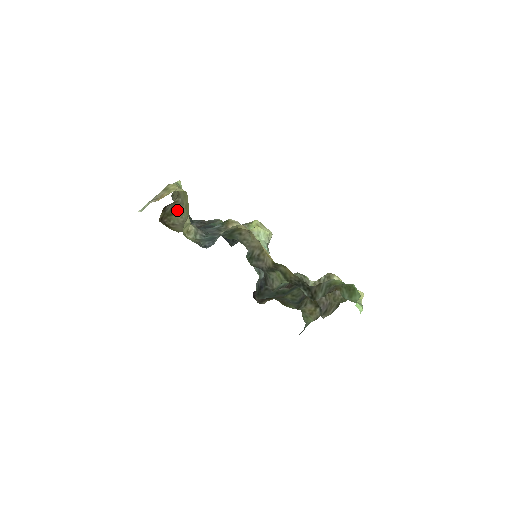
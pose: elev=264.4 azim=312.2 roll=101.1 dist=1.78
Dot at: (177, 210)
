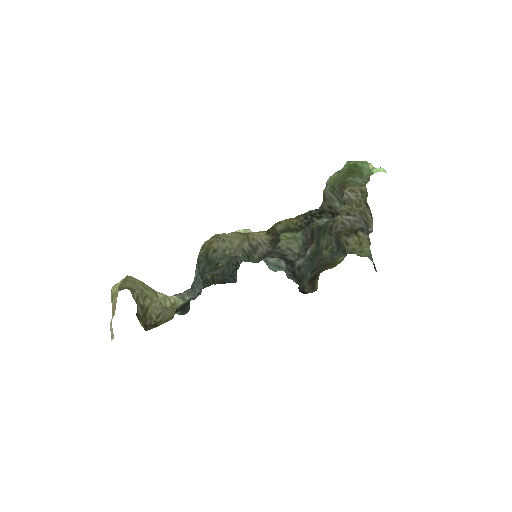
Dot at: (145, 302)
